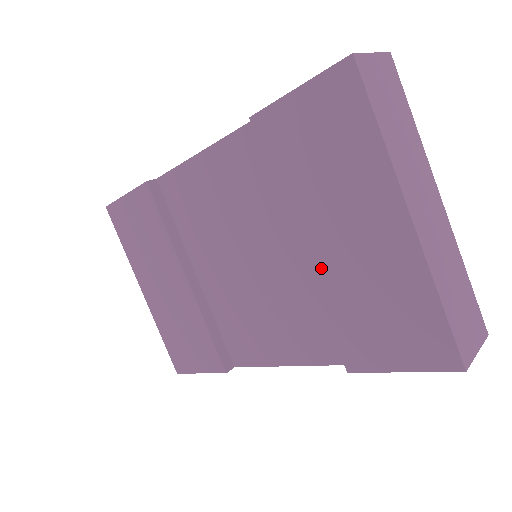
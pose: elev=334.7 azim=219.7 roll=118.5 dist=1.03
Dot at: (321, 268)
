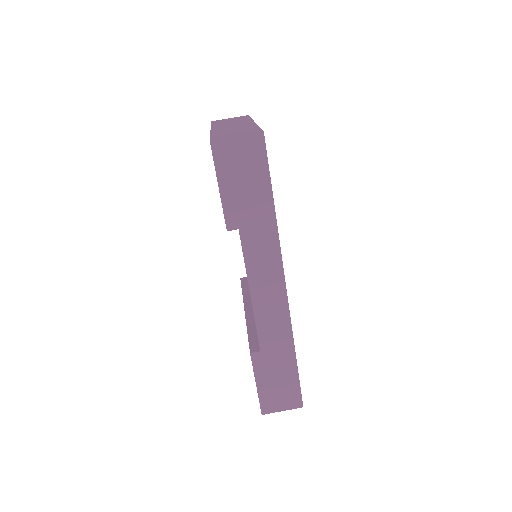
Dot at: occluded
